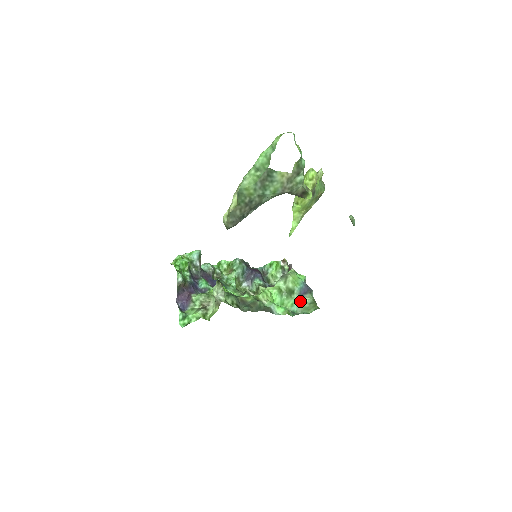
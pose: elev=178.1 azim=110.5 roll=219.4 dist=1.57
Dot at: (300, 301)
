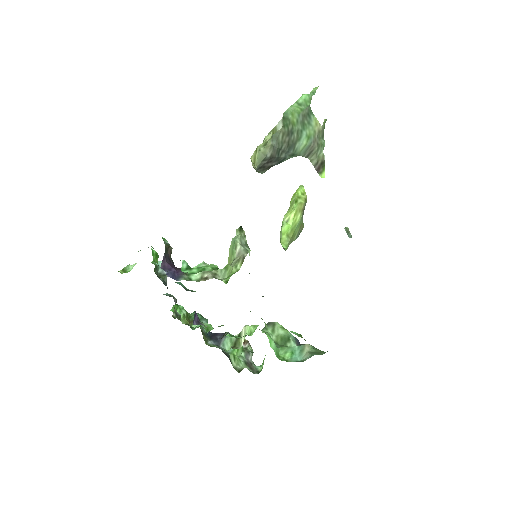
Dot at: (301, 347)
